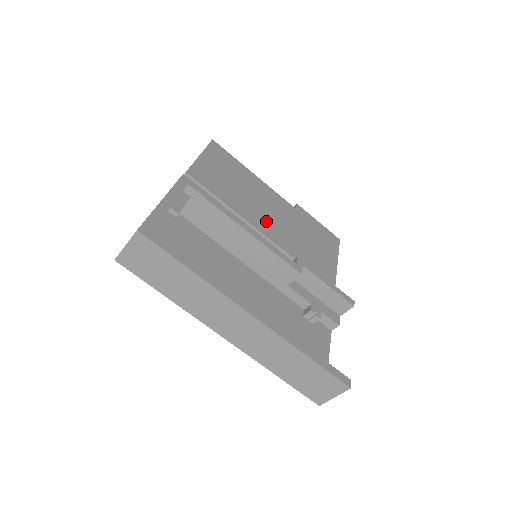
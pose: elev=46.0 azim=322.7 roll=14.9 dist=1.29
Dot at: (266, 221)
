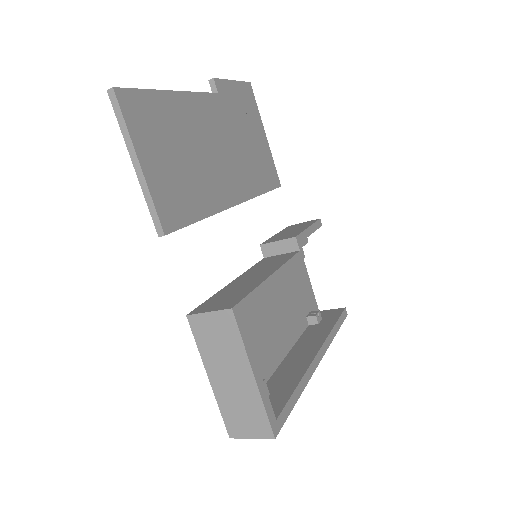
Dot at: (226, 177)
